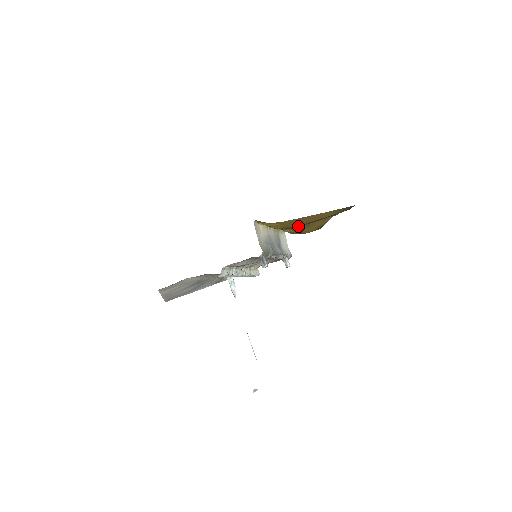
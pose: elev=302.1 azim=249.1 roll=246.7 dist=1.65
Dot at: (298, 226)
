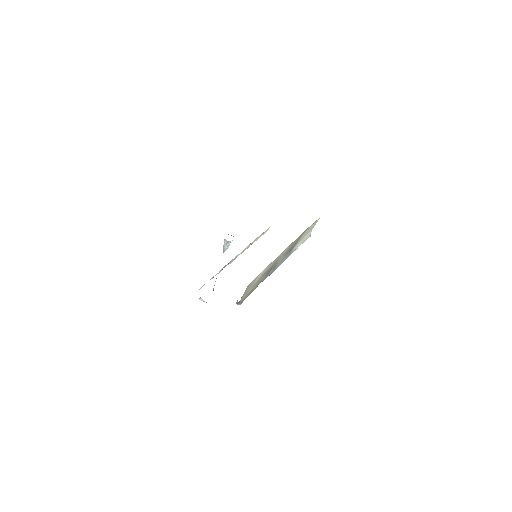
Dot at: occluded
